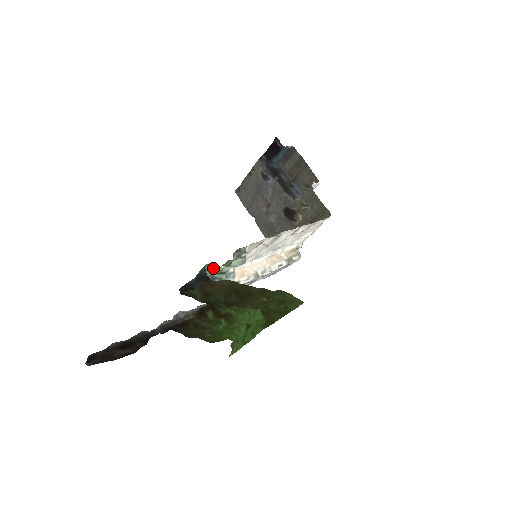
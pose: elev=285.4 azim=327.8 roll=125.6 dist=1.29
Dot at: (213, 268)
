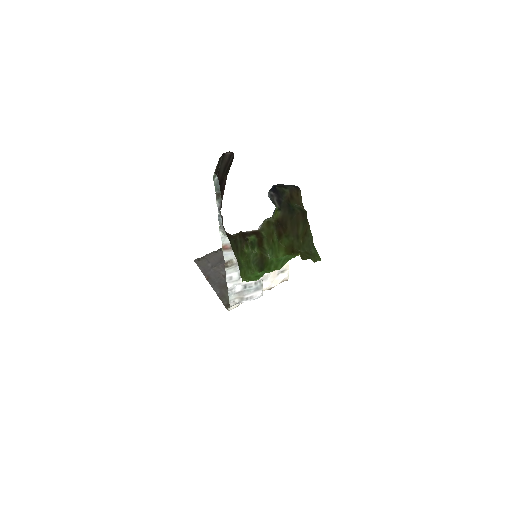
Dot at: occluded
